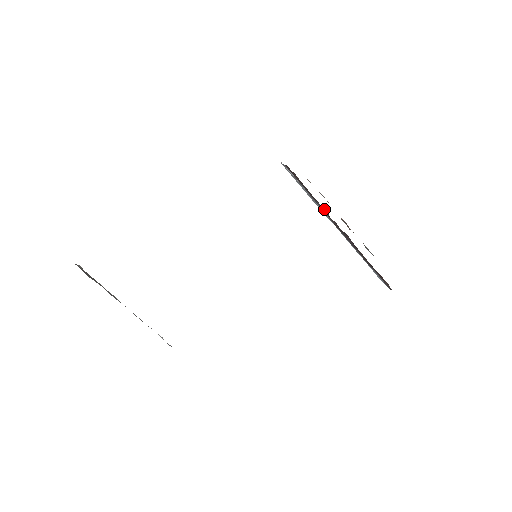
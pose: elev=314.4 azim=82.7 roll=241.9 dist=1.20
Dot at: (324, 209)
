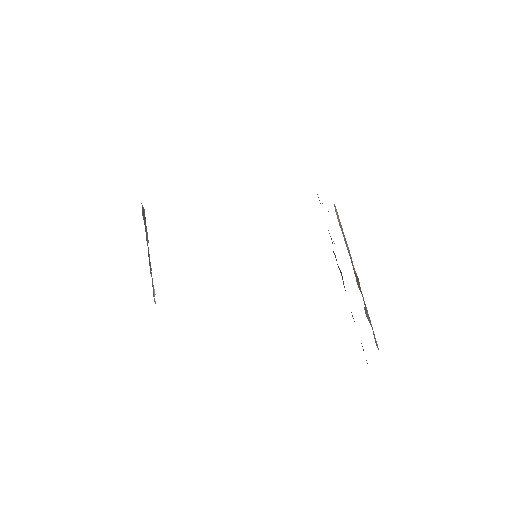
Dot at: occluded
